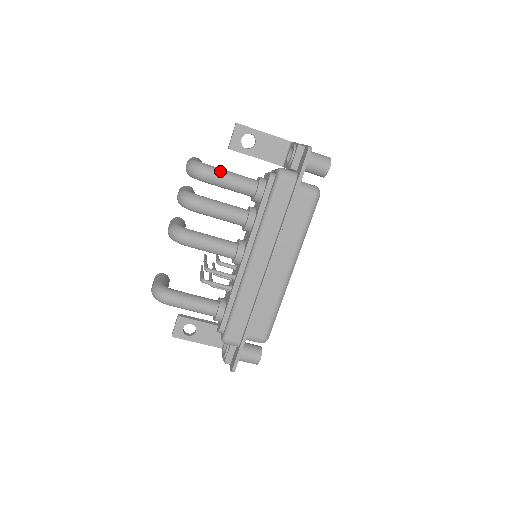
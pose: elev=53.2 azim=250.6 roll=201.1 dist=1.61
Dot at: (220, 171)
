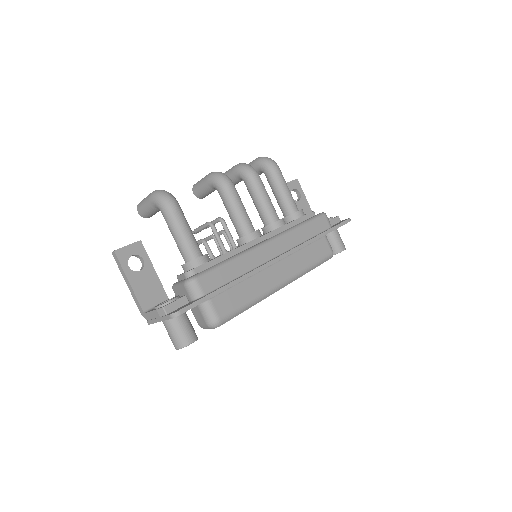
Dot at: occluded
